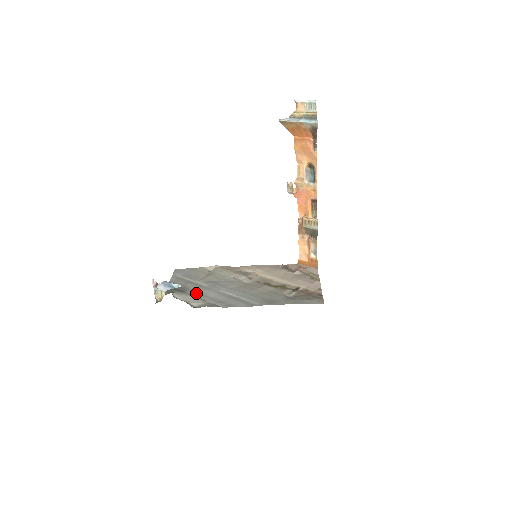
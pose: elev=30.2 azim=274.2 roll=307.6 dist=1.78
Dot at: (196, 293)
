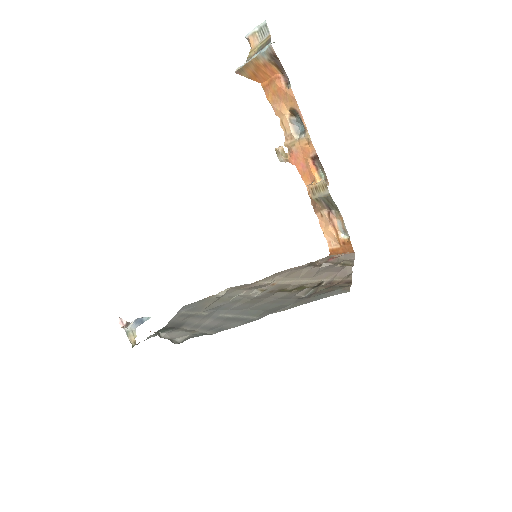
Dot at: (190, 326)
